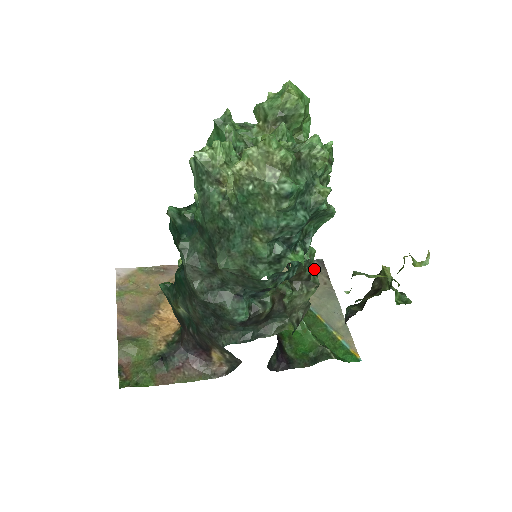
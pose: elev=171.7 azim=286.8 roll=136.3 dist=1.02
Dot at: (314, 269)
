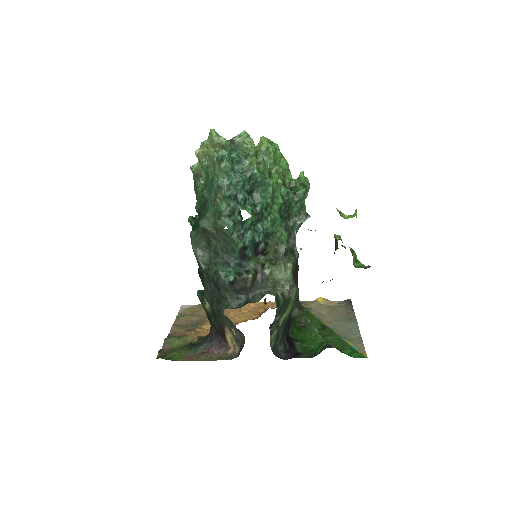
Dot at: (287, 248)
